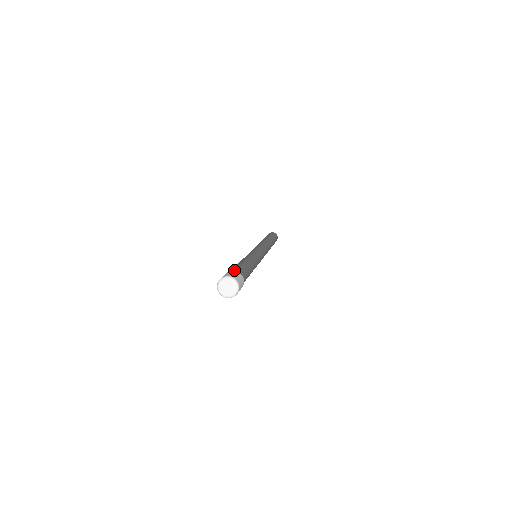
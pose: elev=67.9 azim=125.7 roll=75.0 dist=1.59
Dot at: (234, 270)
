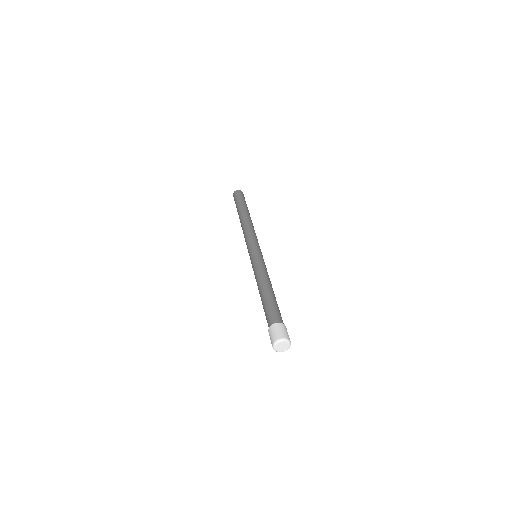
Dot at: (282, 320)
